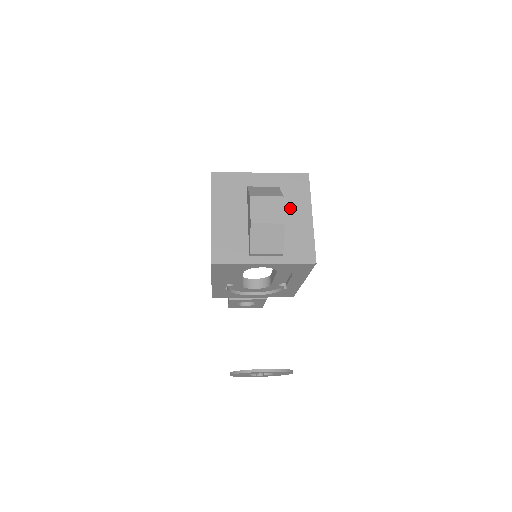
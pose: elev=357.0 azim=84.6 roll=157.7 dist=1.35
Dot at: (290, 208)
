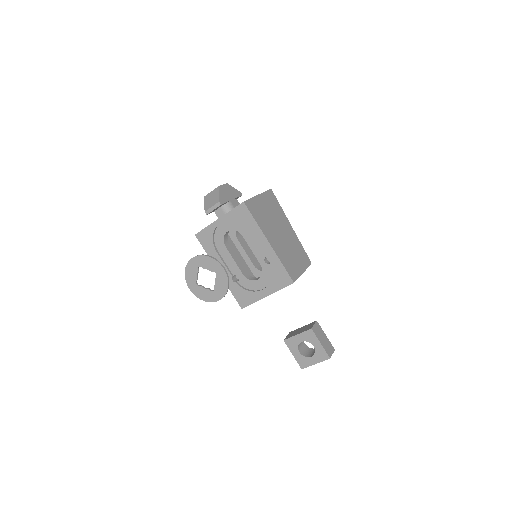
Dot at: occluded
